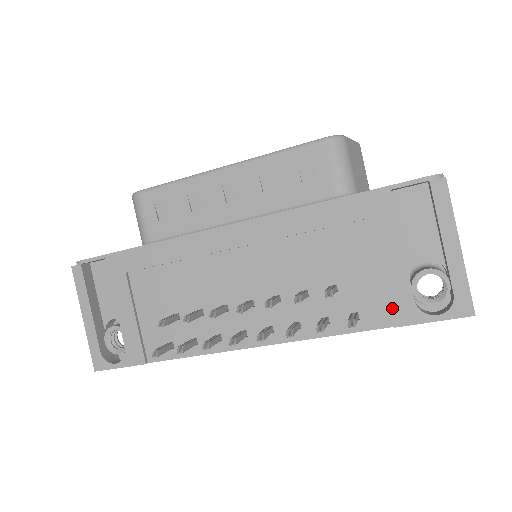
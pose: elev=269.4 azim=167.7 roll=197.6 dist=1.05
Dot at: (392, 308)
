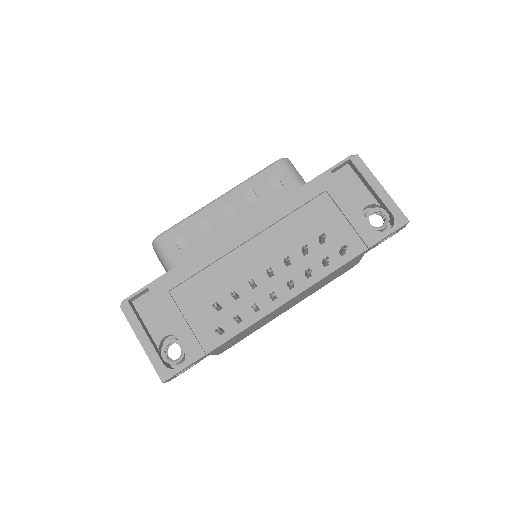
Dot at: (362, 237)
